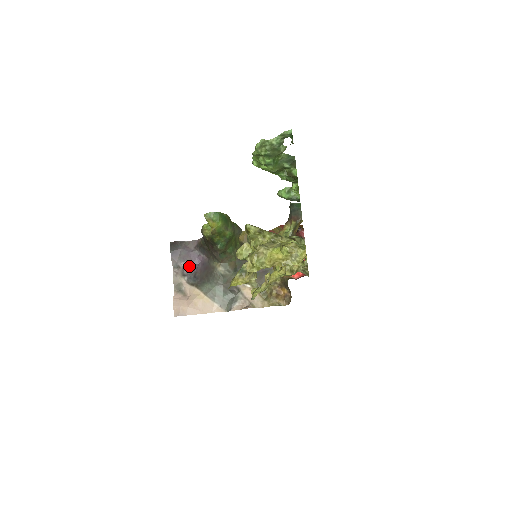
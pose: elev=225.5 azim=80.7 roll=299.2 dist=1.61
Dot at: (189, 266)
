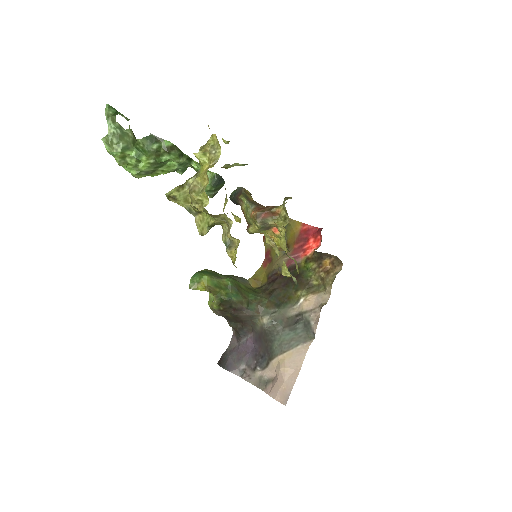
Dot at: (250, 358)
